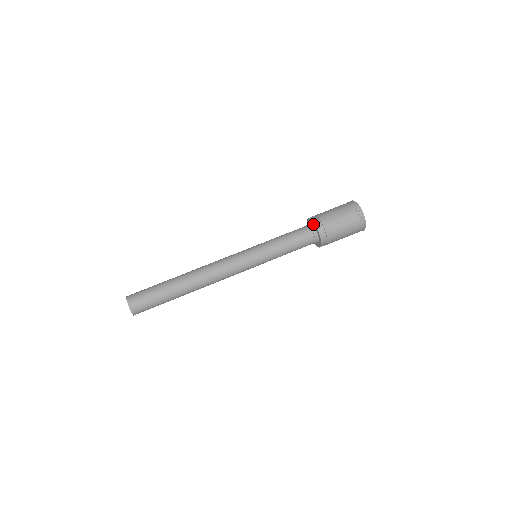
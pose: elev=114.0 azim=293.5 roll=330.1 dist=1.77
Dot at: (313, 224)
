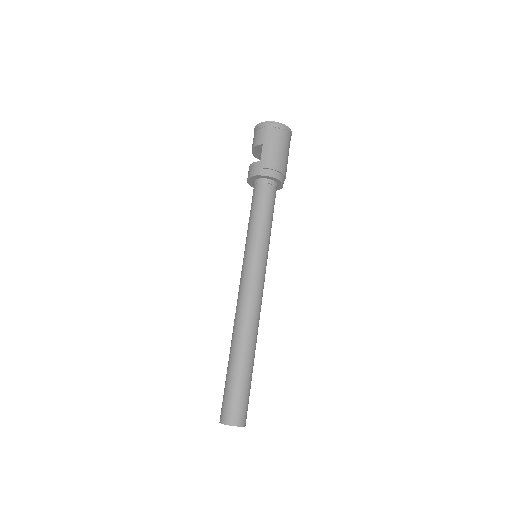
Dot at: (270, 179)
